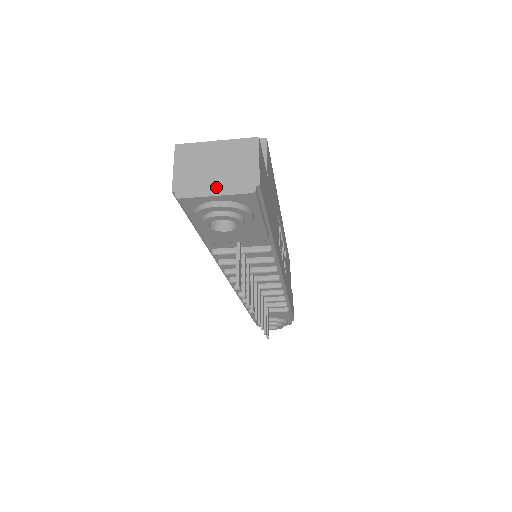
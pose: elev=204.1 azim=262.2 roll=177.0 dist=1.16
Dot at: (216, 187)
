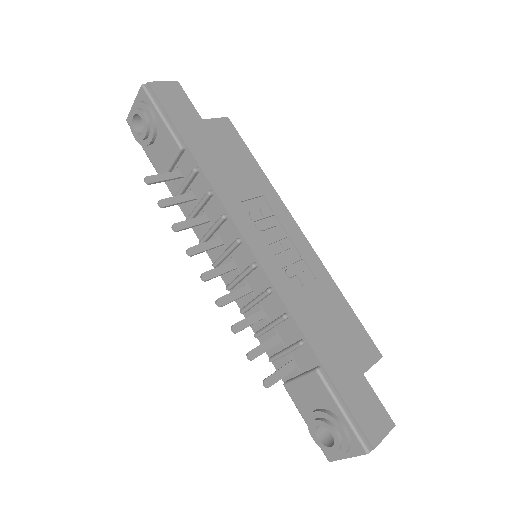
Dot at: occluded
